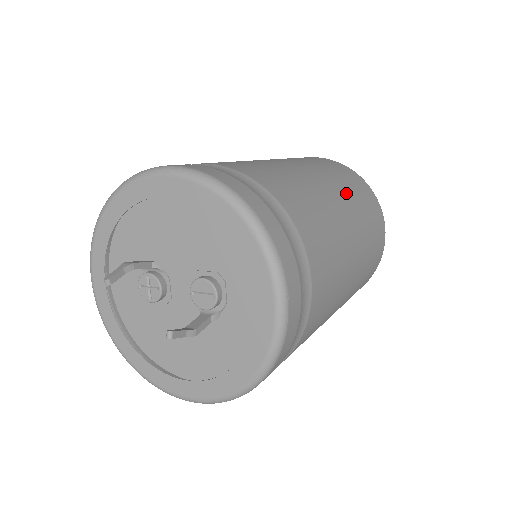
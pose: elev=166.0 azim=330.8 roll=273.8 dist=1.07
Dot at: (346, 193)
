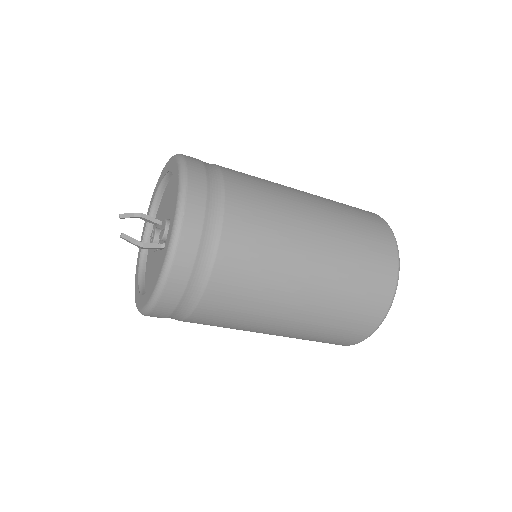
Dot at: (334, 212)
